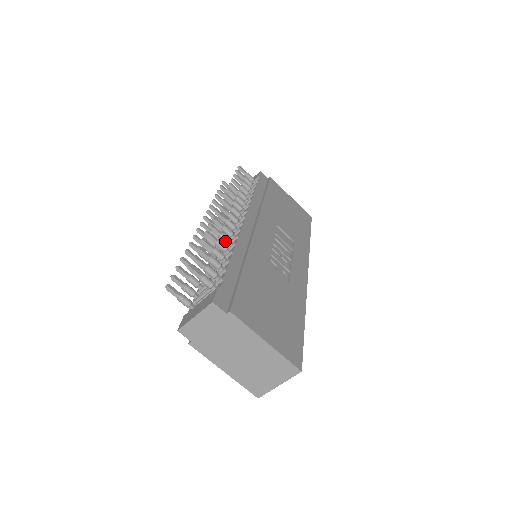
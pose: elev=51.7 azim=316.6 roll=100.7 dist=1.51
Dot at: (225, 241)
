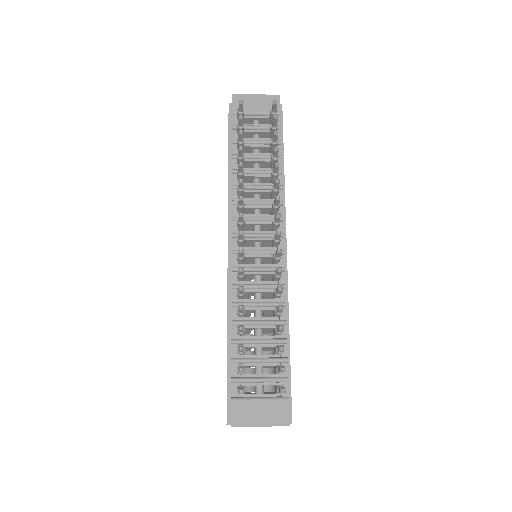
Dot at: (278, 297)
